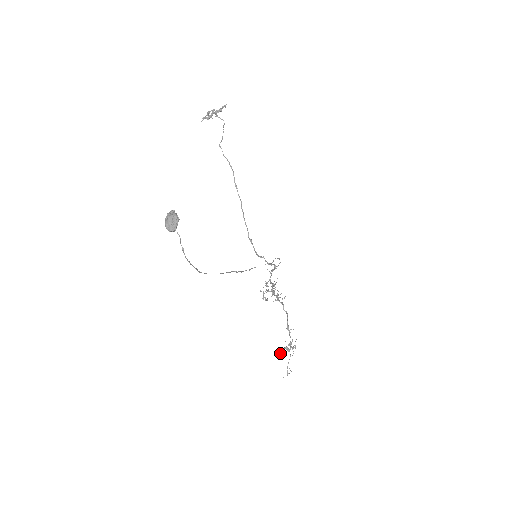
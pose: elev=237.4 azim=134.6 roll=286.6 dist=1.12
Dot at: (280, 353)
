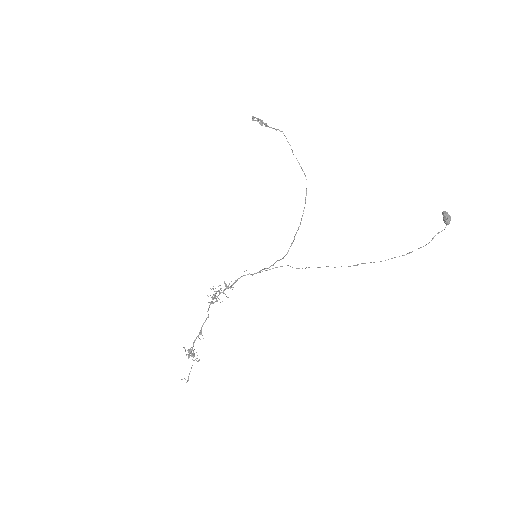
Dot at: (188, 357)
